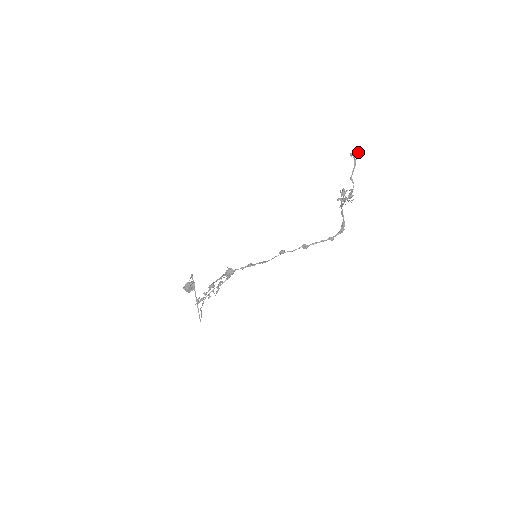
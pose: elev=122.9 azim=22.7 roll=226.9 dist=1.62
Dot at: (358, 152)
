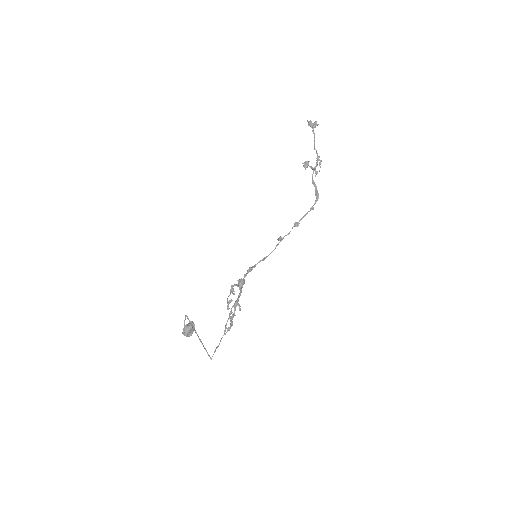
Dot at: (315, 123)
